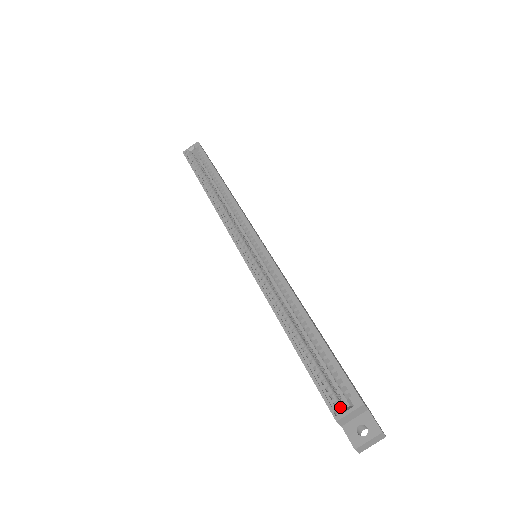
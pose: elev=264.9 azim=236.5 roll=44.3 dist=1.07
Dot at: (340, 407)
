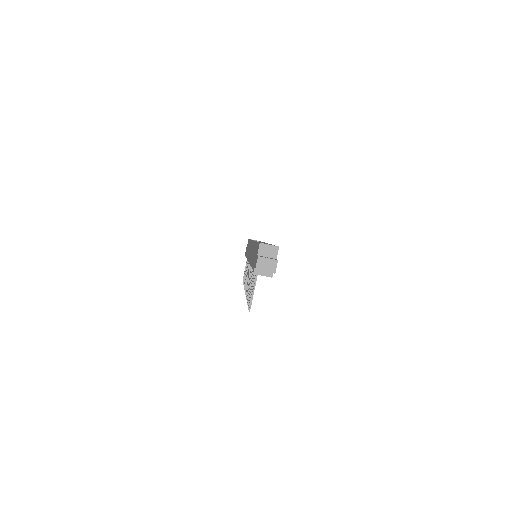
Dot at: (266, 244)
